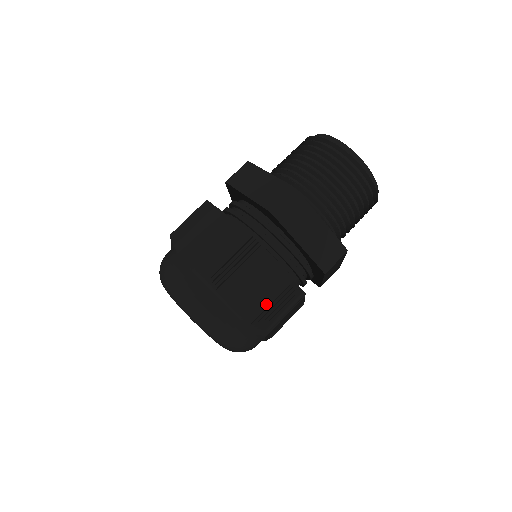
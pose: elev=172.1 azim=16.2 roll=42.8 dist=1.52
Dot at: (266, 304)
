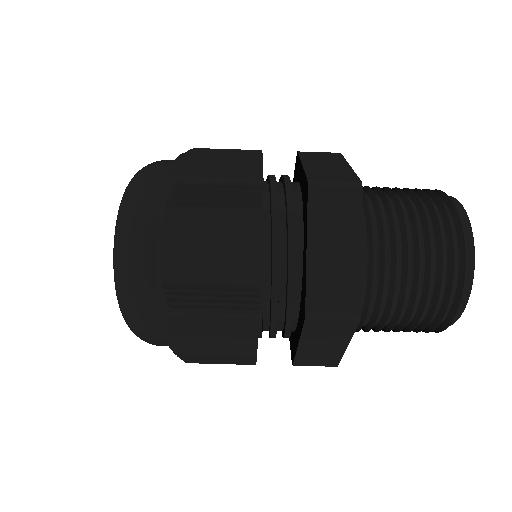
Dot at: (207, 353)
